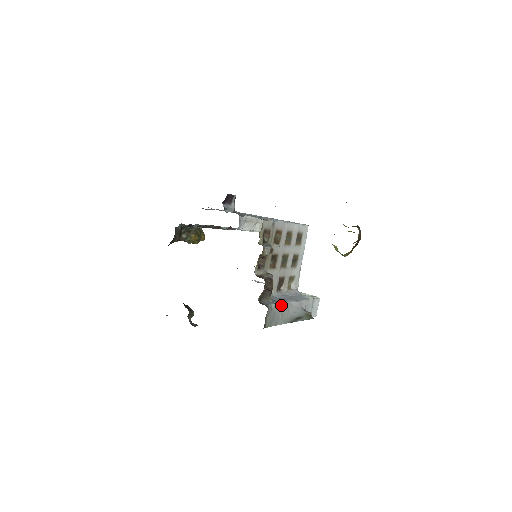
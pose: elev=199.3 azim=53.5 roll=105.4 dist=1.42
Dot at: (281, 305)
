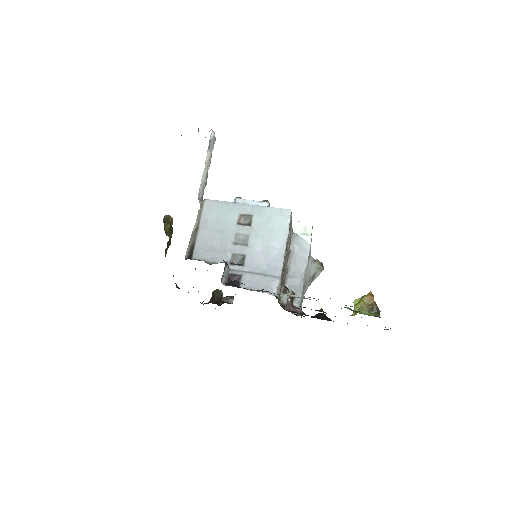
Dot at: (302, 290)
